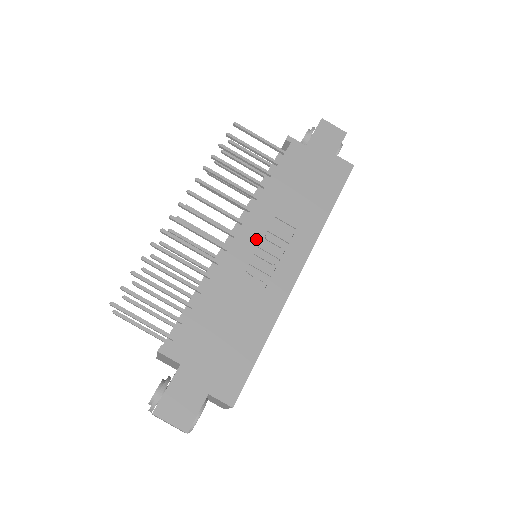
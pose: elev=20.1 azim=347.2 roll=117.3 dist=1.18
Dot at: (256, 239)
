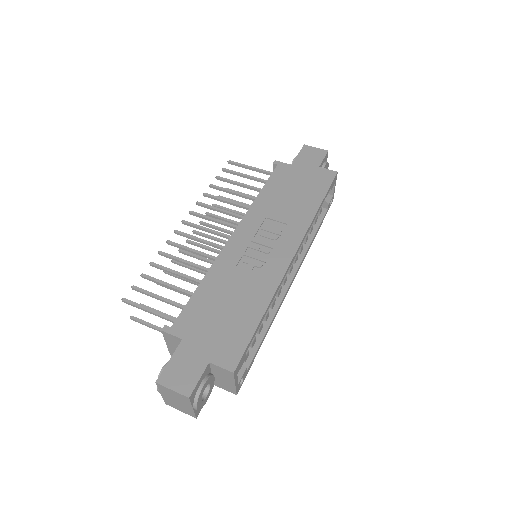
Dot at: (250, 236)
